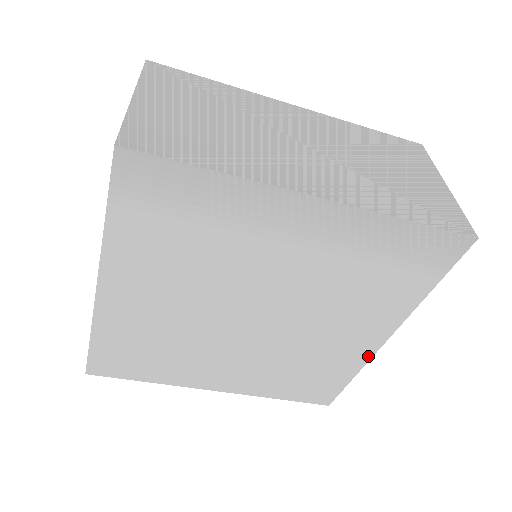
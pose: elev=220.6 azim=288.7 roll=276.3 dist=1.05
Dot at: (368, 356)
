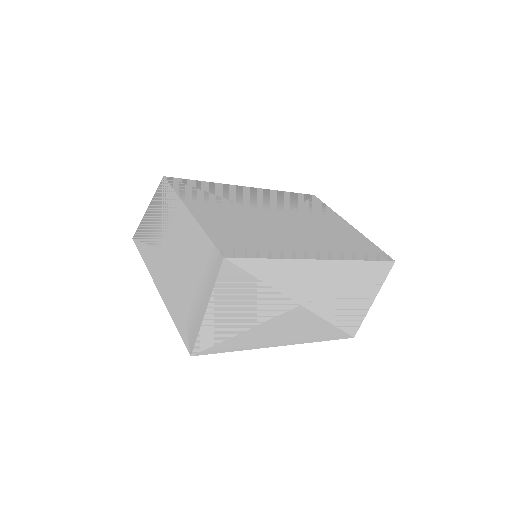
Dot at: occluded
